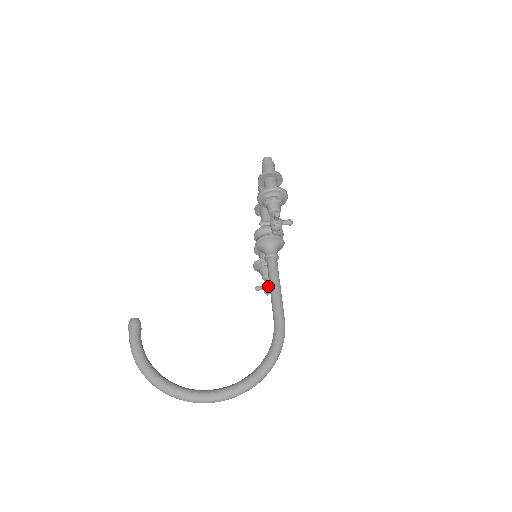
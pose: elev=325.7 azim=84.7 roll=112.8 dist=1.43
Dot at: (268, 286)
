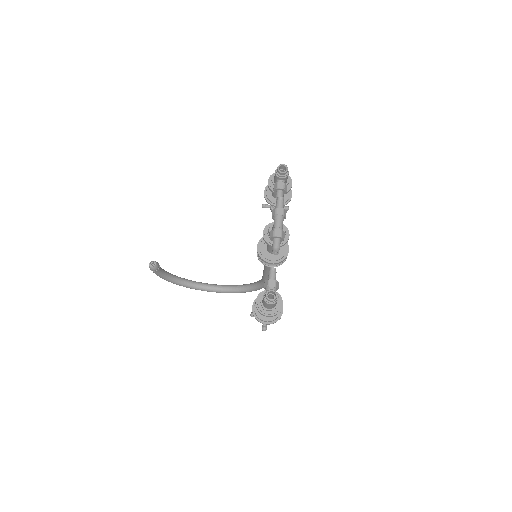
Dot at: occluded
